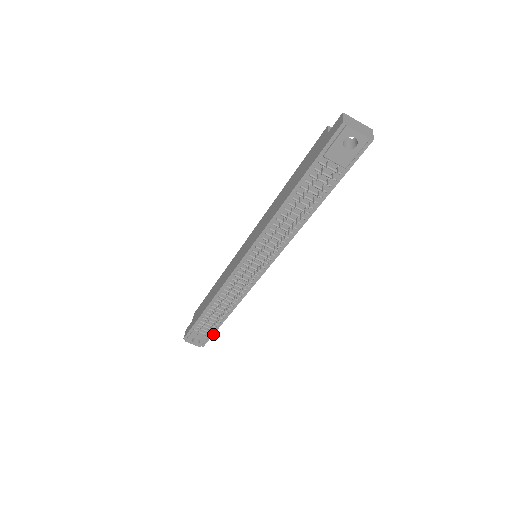
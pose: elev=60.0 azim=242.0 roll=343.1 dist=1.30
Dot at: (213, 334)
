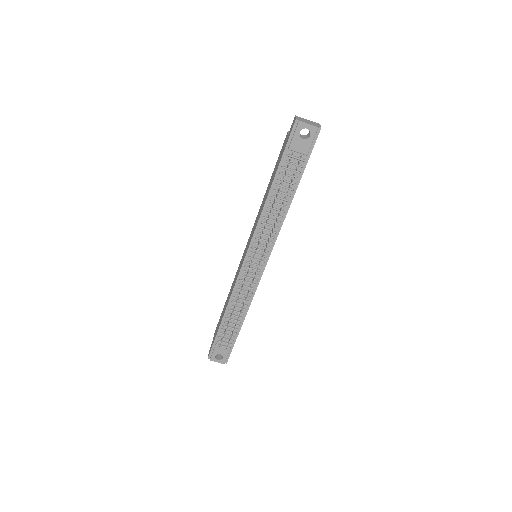
Dot at: (233, 346)
